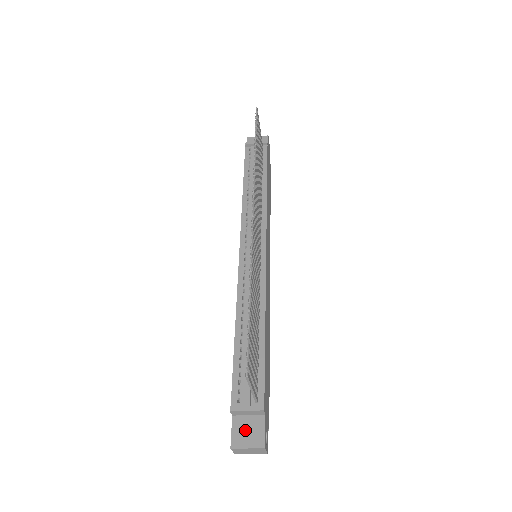
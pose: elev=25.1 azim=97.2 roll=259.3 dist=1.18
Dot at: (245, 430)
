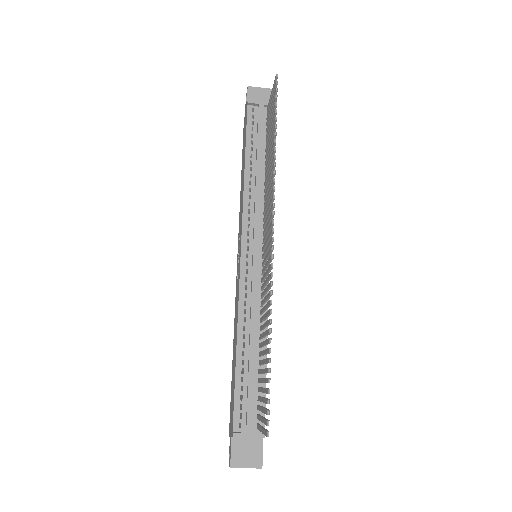
Dot at: (244, 451)
